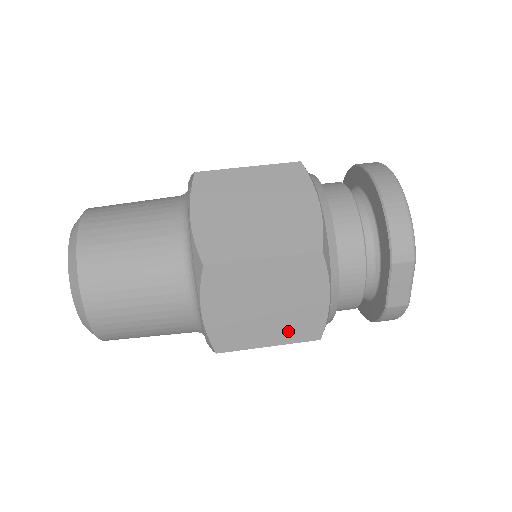
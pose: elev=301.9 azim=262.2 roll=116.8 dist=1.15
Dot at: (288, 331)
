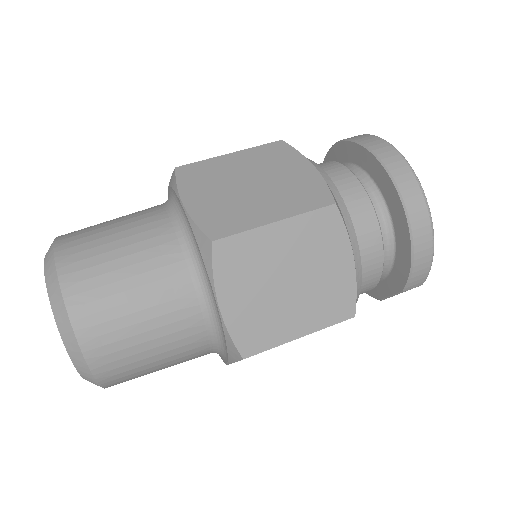
Dot at: occluded
